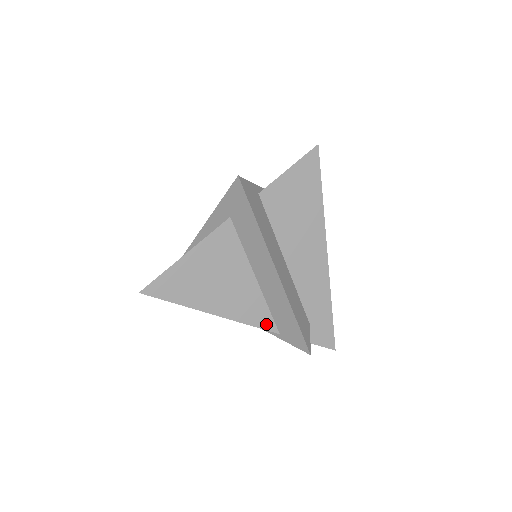
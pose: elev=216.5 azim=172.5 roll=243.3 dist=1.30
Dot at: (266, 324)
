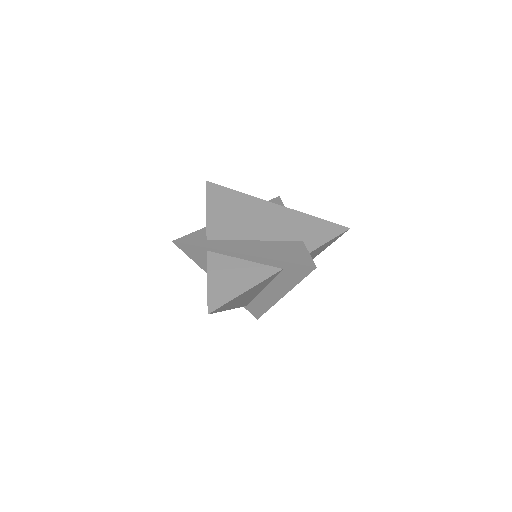
Dot at: (246, 304)
